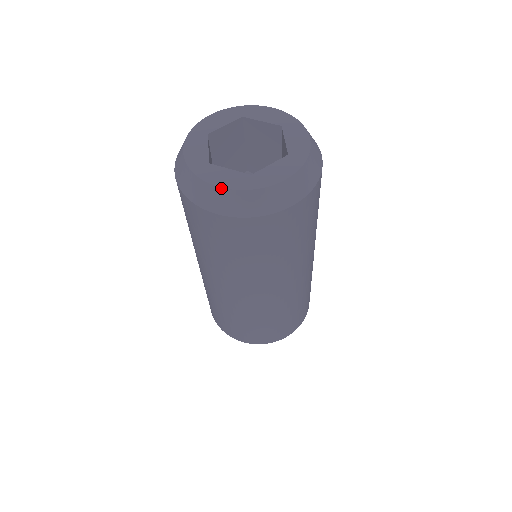
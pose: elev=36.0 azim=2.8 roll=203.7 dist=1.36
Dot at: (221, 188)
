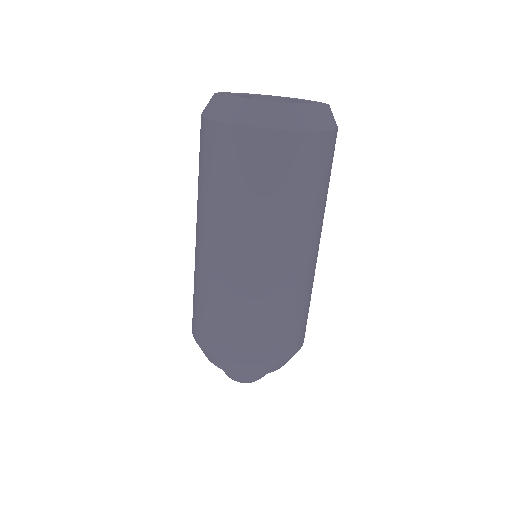
Dot at: (221, 96)
